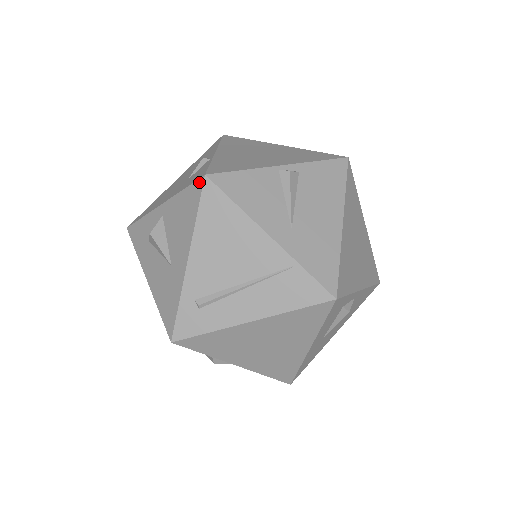
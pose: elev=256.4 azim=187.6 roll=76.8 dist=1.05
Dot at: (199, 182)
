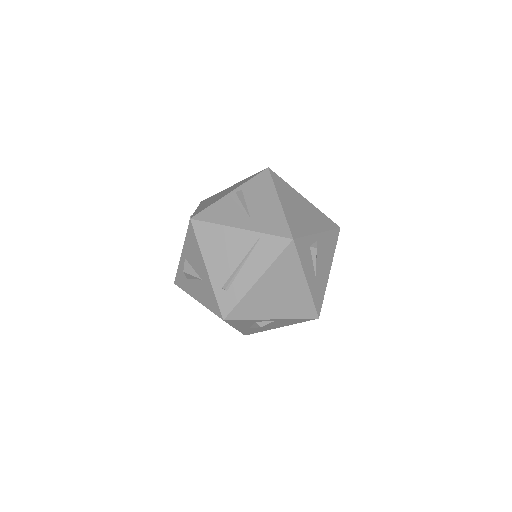
Dot at: (190, 225)
